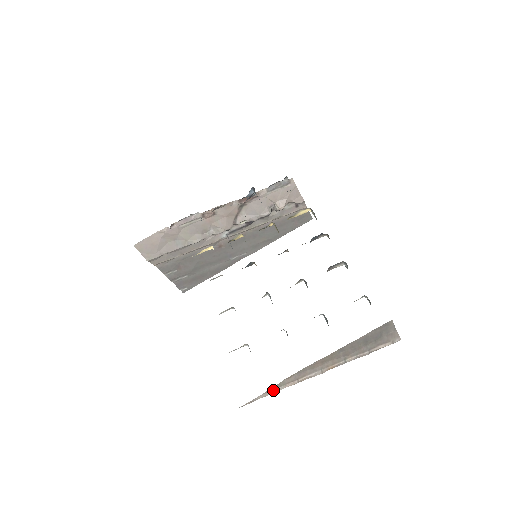
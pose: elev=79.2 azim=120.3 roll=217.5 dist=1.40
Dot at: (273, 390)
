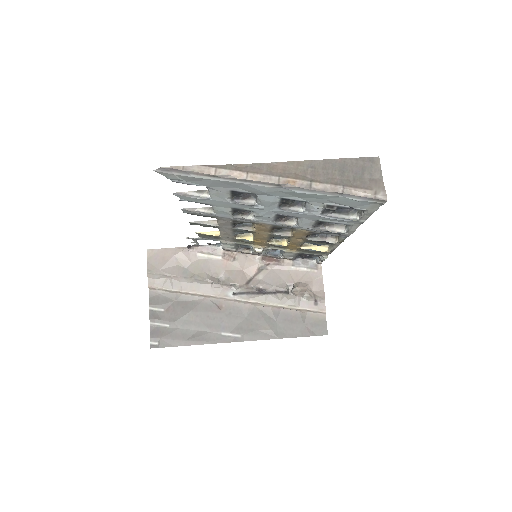
Dot at: (215, 168)
